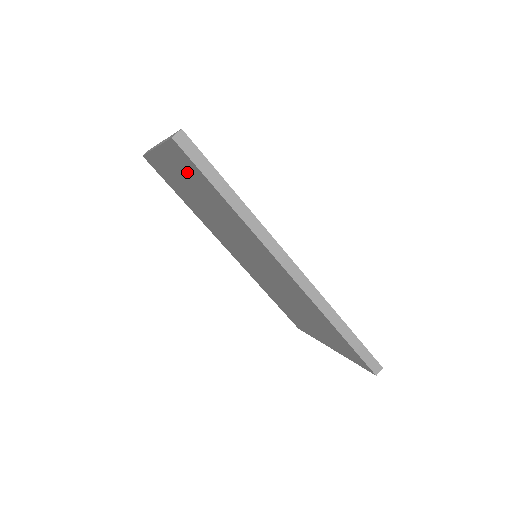
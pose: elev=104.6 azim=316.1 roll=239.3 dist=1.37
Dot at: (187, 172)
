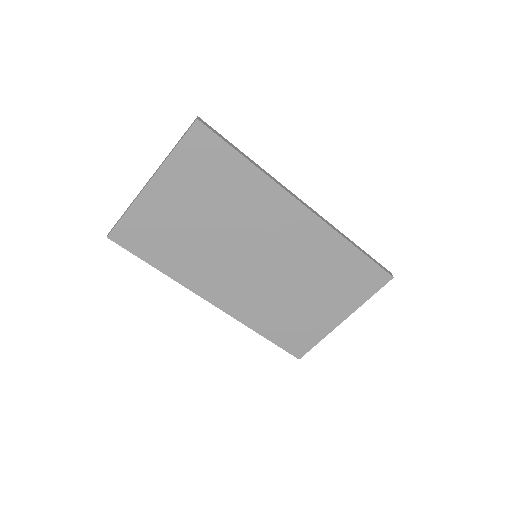
Dot at: (197, 170)
